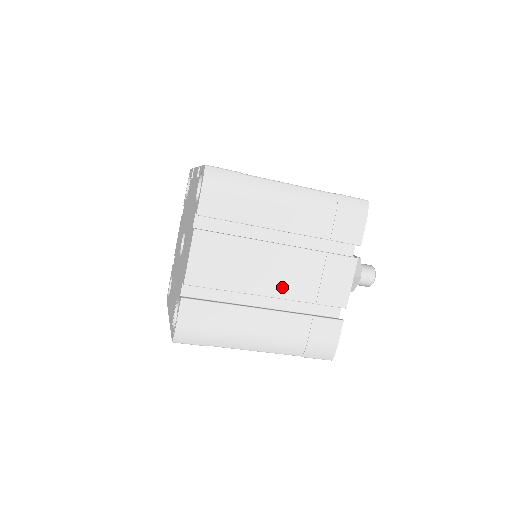
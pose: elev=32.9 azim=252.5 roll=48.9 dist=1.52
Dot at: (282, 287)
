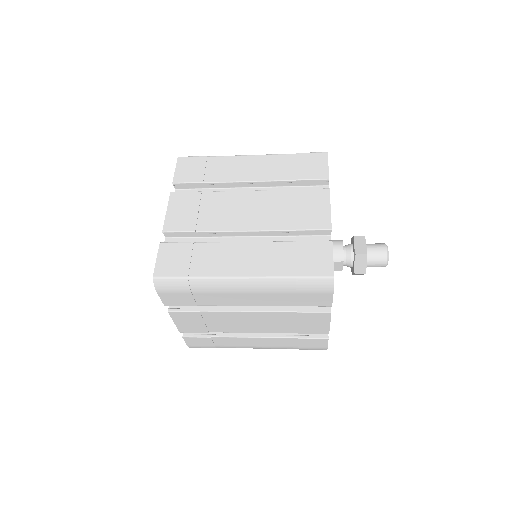
Dot at: (262, 328)
